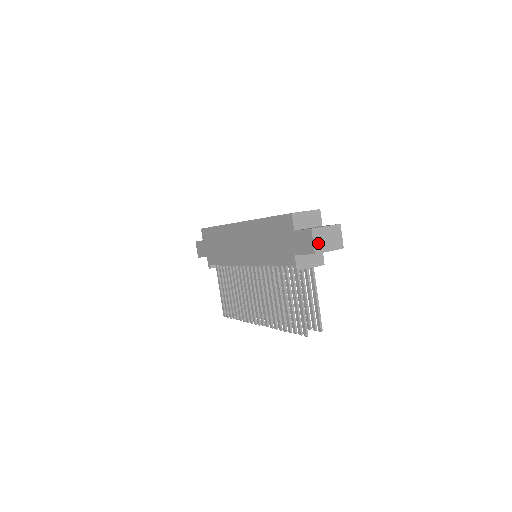
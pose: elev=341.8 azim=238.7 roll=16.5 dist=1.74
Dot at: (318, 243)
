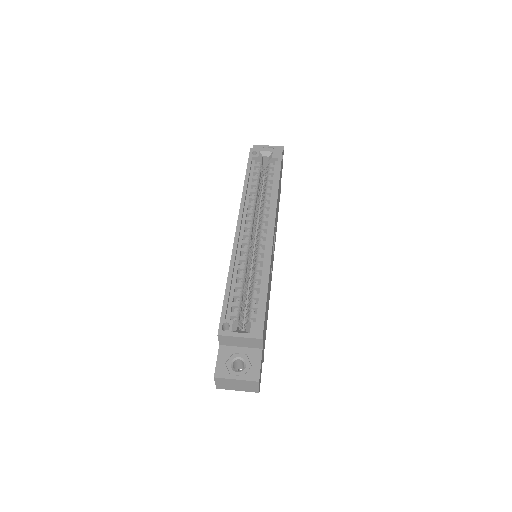
Dot at: (222, 385)
